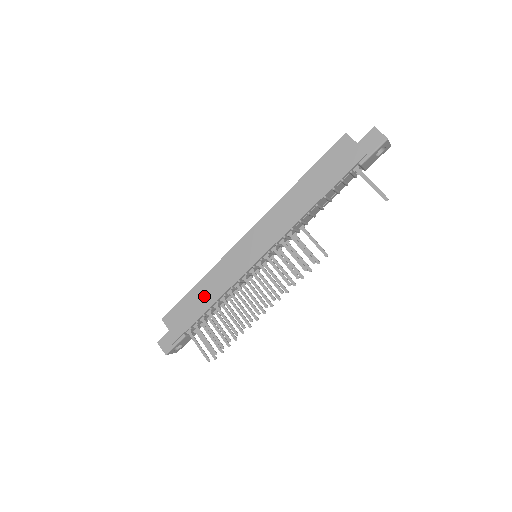
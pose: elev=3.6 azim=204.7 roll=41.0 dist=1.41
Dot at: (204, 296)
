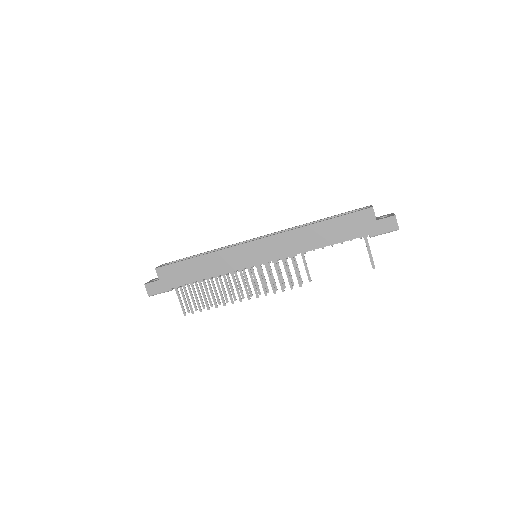
Dot at: (201, 269)
